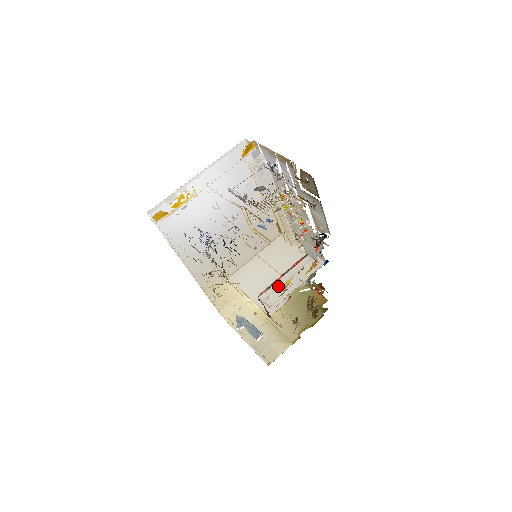
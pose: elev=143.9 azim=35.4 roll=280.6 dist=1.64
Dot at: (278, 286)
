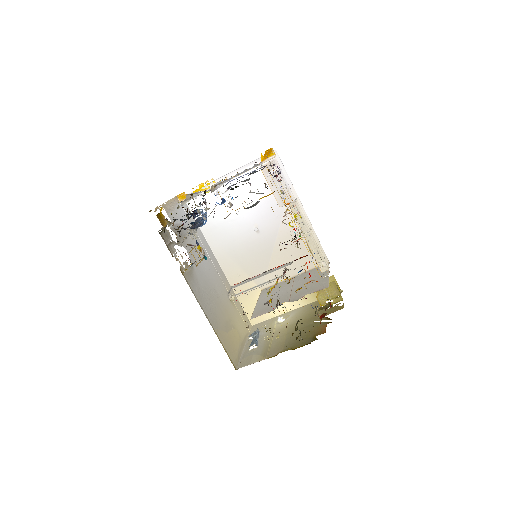
Dot at: (249, 280)
